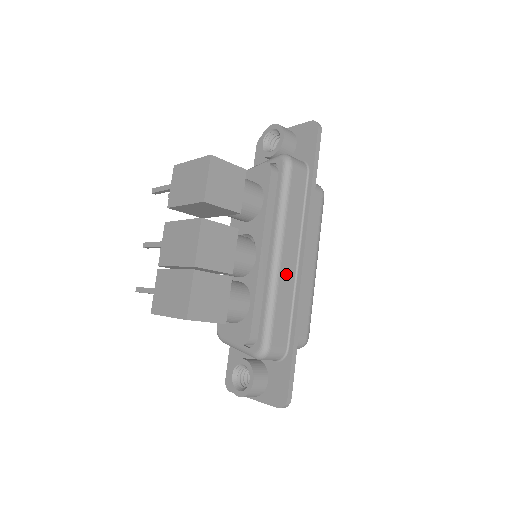
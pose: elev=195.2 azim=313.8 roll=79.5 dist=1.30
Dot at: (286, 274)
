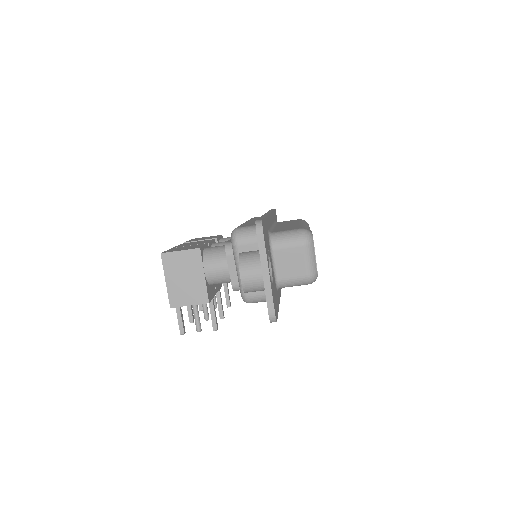
Dot at: occluded
